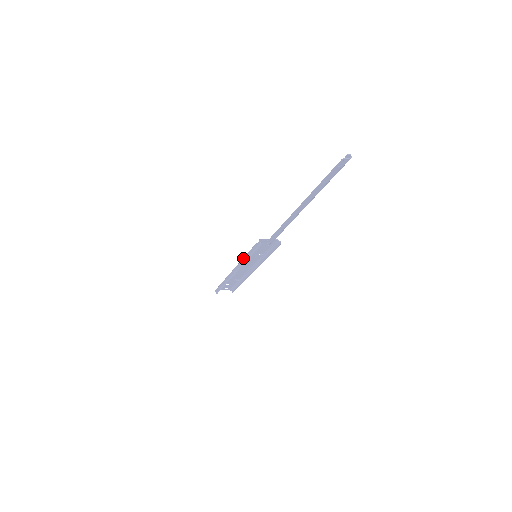
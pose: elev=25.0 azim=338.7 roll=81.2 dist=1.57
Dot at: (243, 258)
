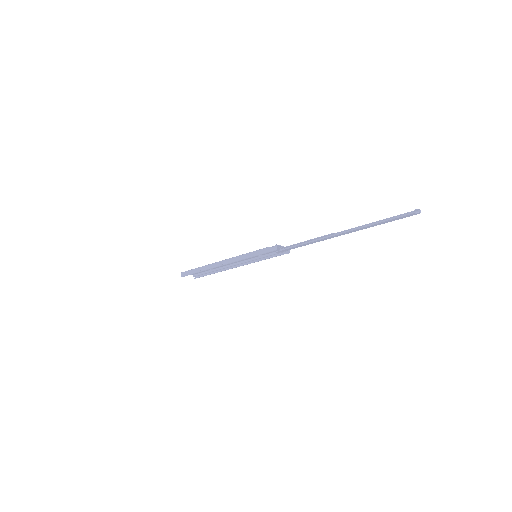
Dot at: (243, 255)
